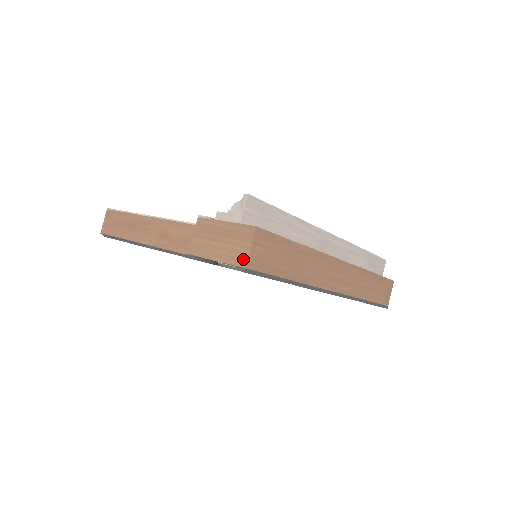
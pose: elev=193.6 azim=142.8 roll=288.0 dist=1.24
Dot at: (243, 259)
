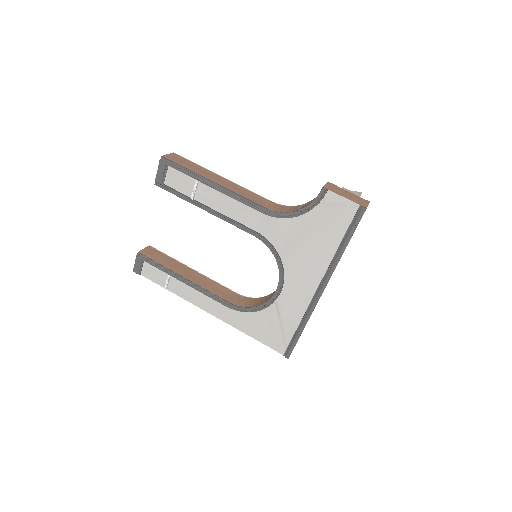
Dot at: (364, 205)
